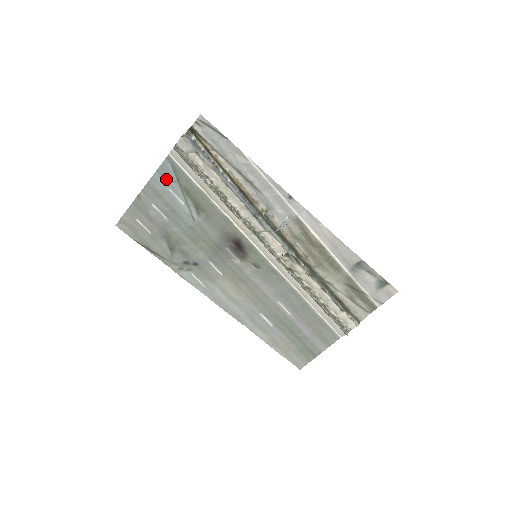
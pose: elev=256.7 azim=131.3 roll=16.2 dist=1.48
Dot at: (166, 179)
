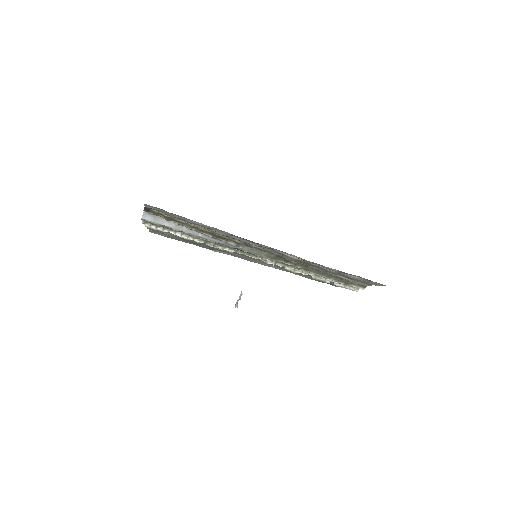
Dot at: occluded
